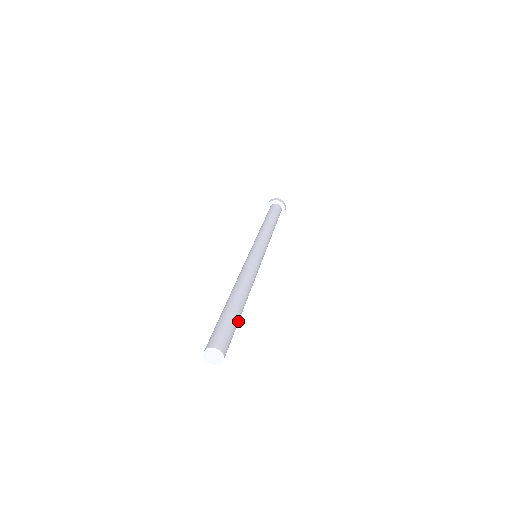
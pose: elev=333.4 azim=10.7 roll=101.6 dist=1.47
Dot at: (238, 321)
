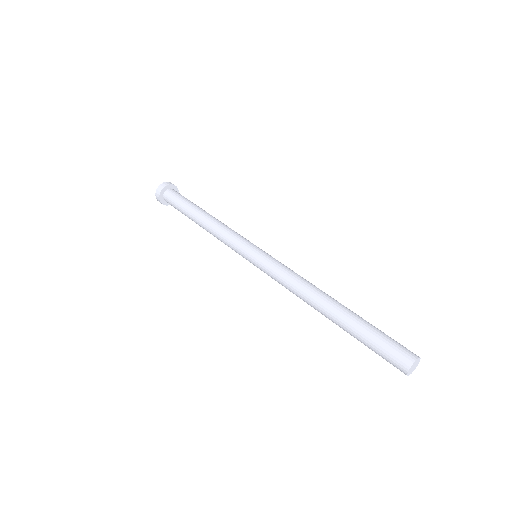
Dot at: occluded
